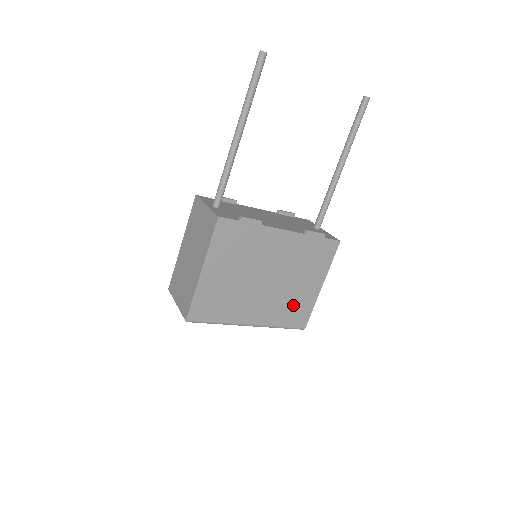
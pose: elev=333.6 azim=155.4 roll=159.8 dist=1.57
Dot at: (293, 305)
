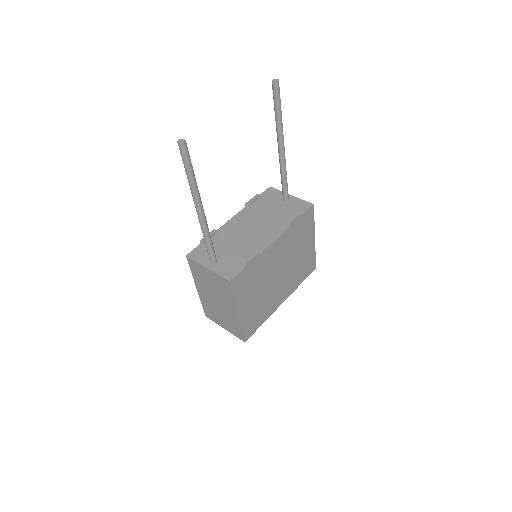
Dot at: (302, 266)
